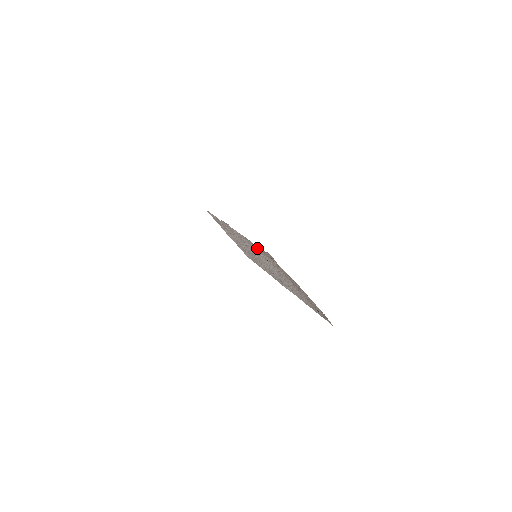
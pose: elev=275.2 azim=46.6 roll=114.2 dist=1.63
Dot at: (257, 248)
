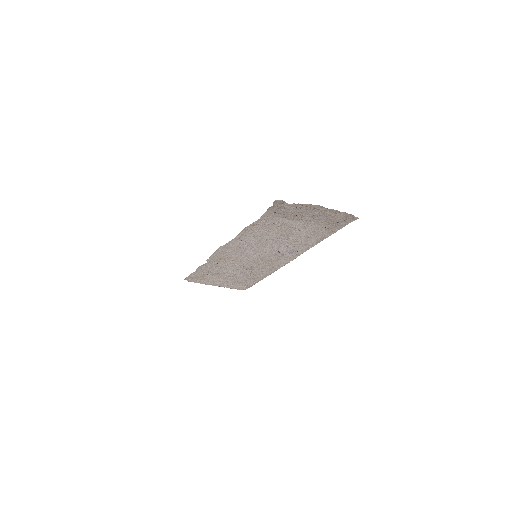
Dot at: (260, 223)
